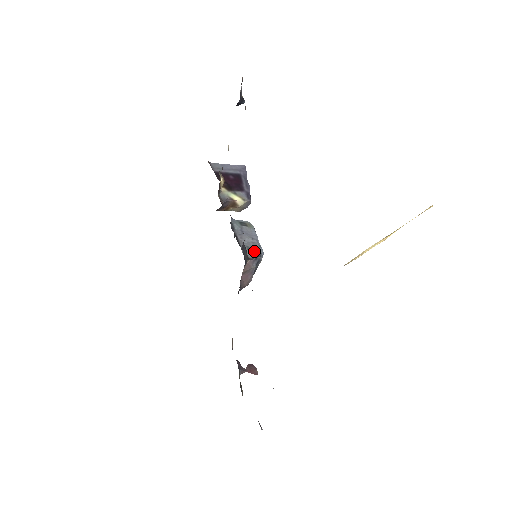
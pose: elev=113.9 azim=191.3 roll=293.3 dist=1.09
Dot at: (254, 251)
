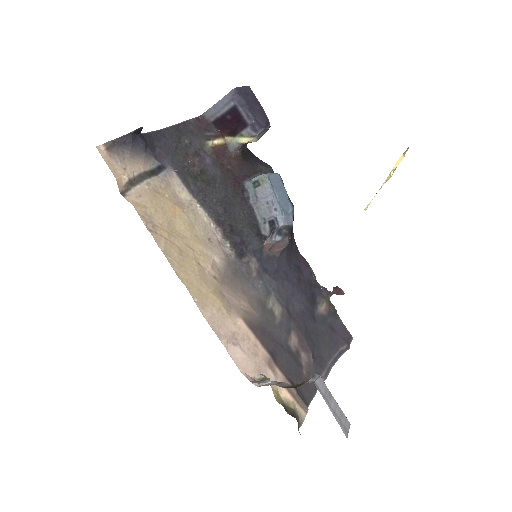
Dot at: (269, 224)
